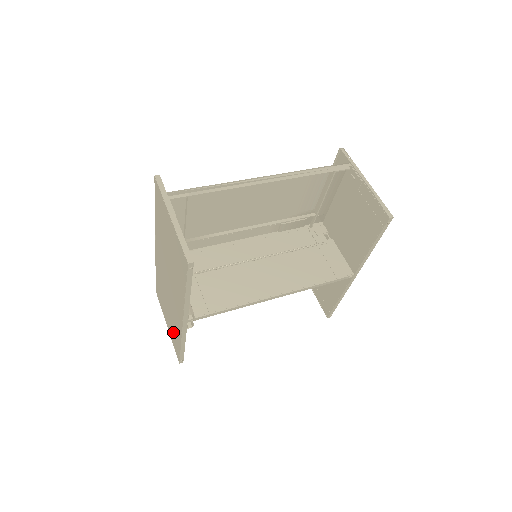
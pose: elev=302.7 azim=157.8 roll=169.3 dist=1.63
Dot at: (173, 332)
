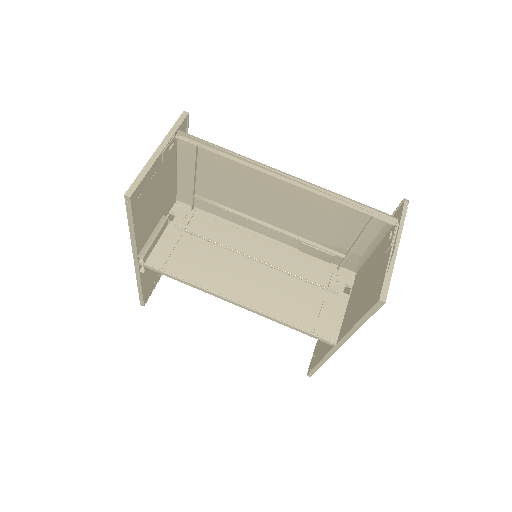
Dot at: occluded
